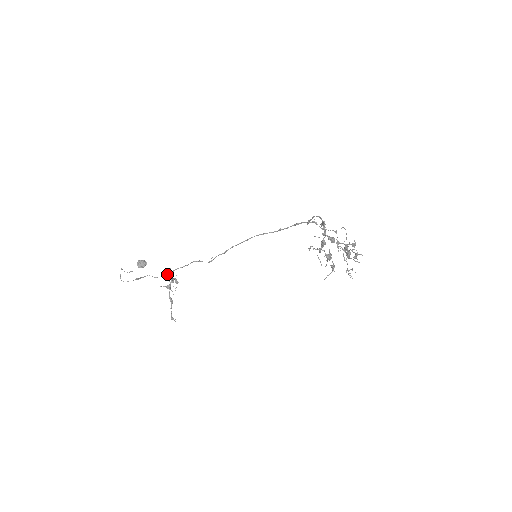
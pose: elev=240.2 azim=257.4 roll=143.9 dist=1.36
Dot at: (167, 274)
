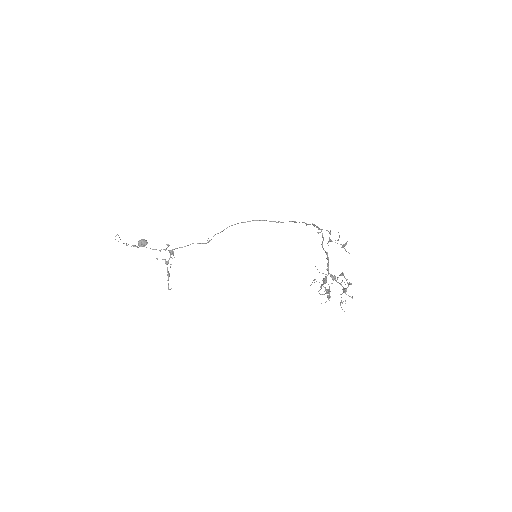
Dot at: (165, 249)
